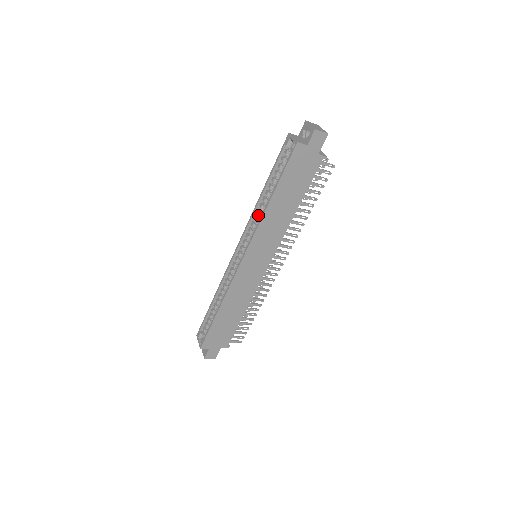
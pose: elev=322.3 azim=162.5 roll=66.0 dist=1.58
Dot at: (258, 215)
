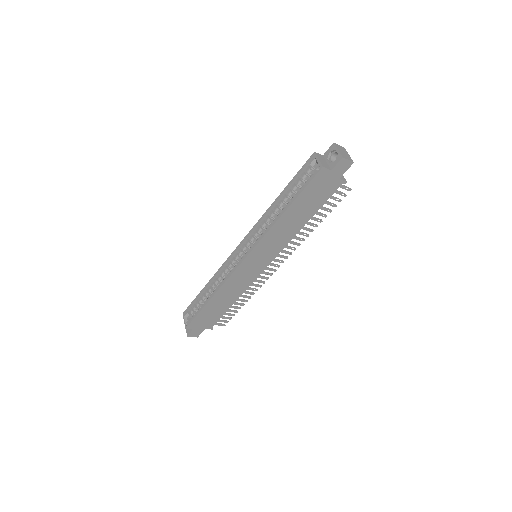
Dot at: (267, 221)
